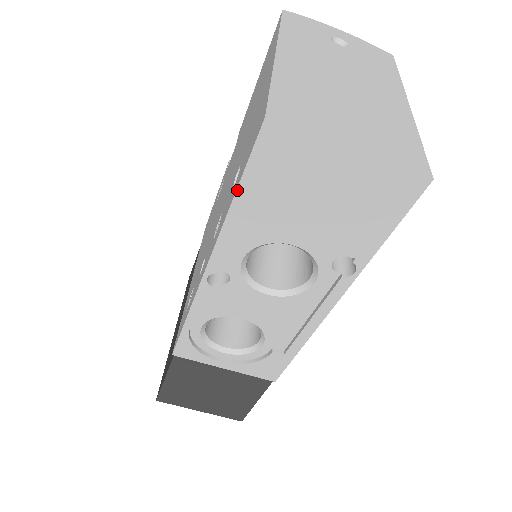
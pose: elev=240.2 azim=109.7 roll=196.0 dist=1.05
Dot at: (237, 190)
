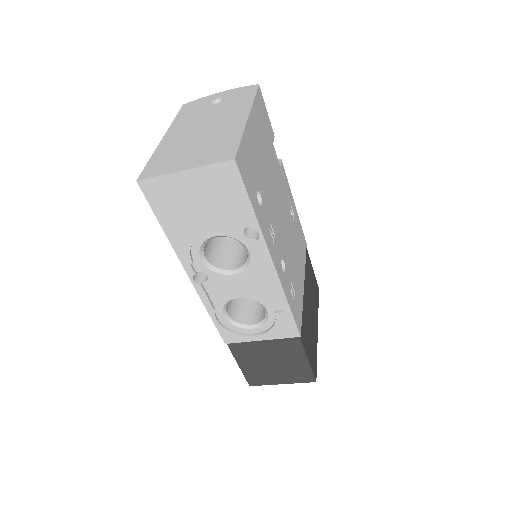
Dot at: (159, 222)
